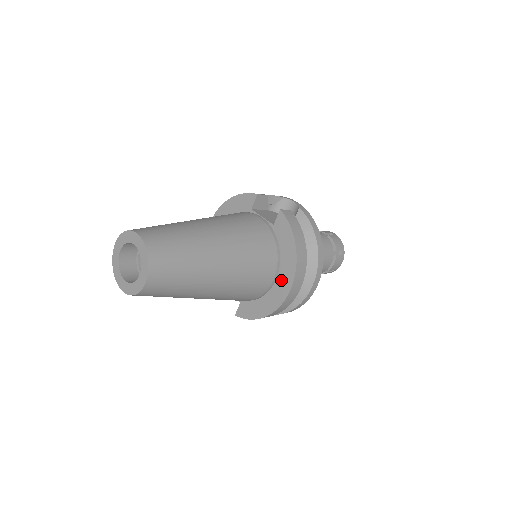
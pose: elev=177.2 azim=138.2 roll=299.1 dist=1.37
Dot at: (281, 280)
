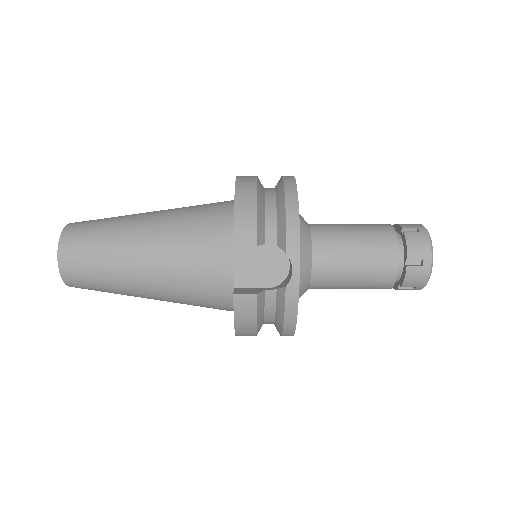
Dot at: occluded
